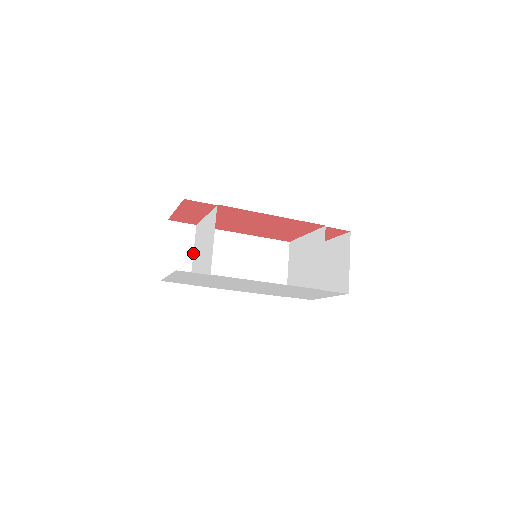
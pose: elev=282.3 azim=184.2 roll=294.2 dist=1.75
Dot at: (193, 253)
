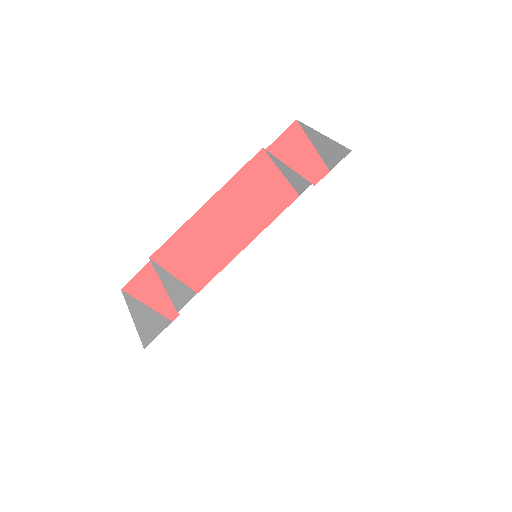
Dot at: occluded
